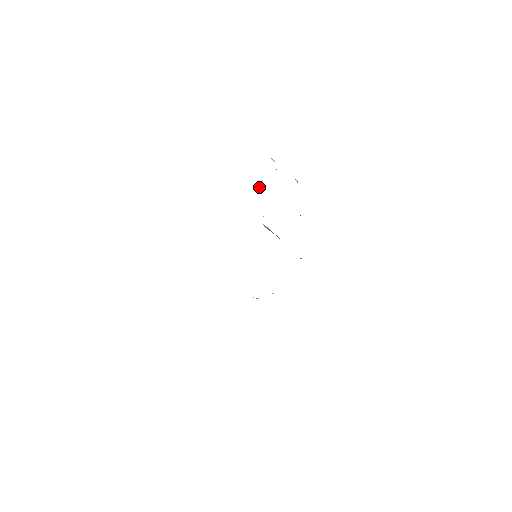
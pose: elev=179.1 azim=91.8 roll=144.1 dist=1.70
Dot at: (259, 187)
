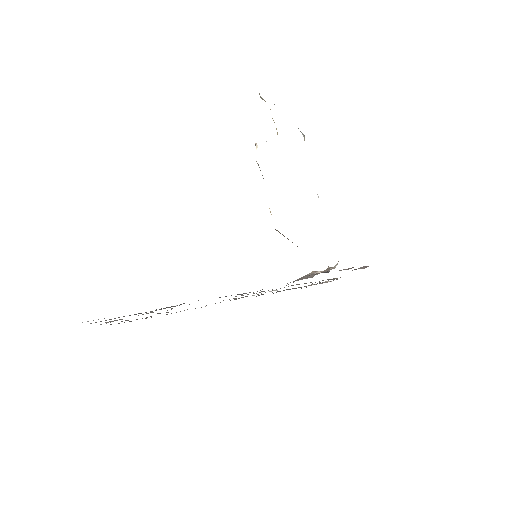
Dot at: occluded
